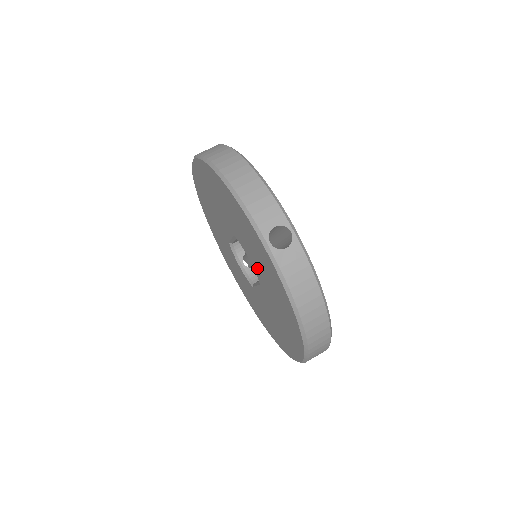
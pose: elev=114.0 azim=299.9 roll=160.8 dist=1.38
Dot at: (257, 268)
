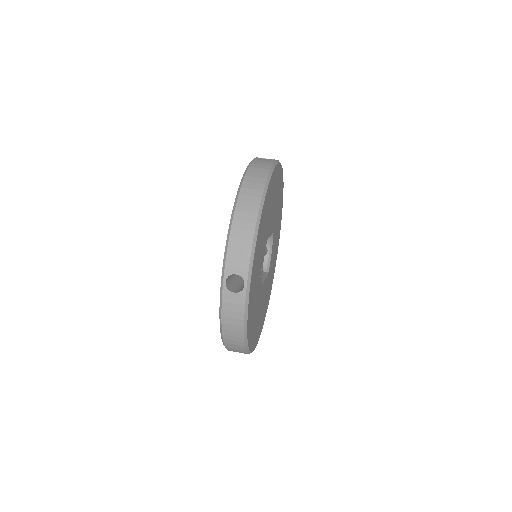
Dot at: occluded
